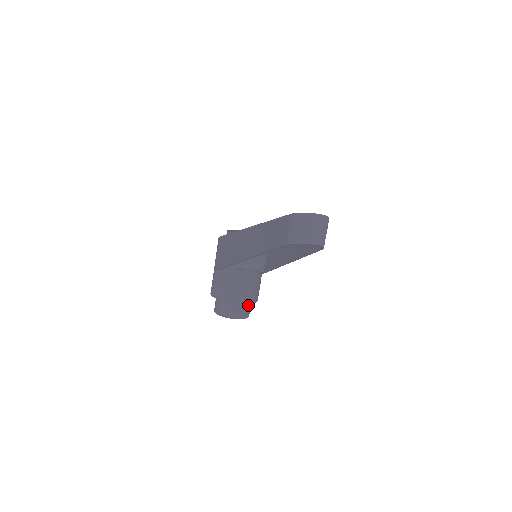
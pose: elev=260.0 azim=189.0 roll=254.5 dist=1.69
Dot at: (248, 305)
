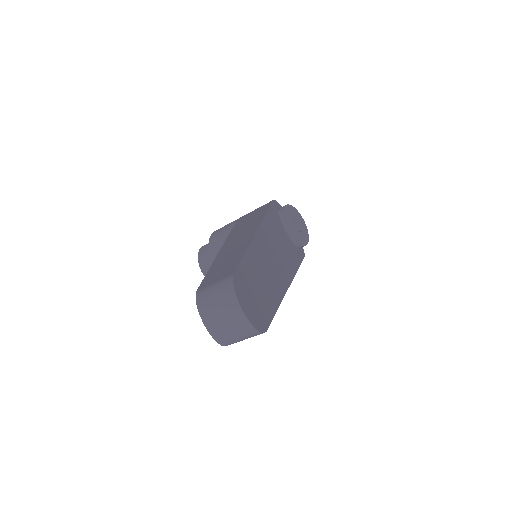
Dot at: occluded
